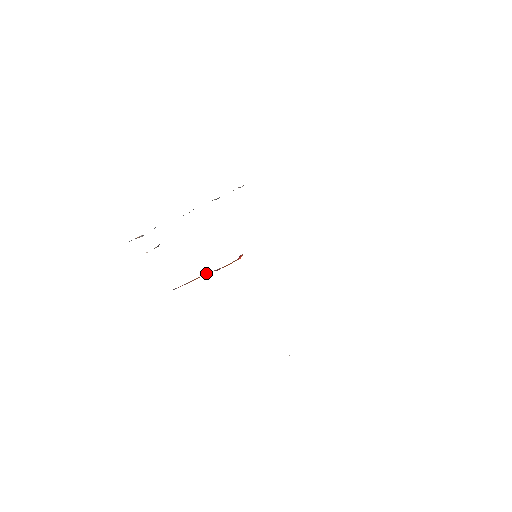
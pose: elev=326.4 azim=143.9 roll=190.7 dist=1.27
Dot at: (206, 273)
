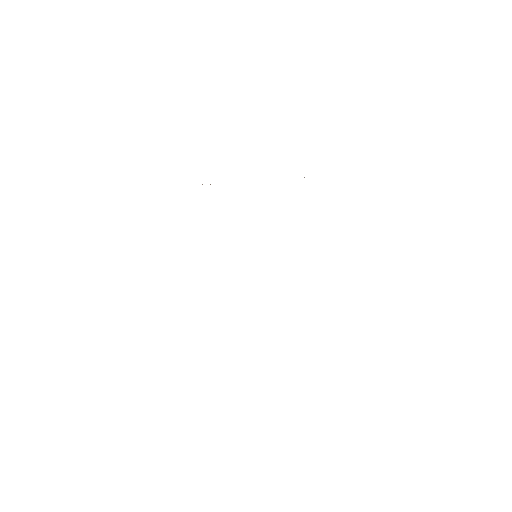
Dot at: occluded
